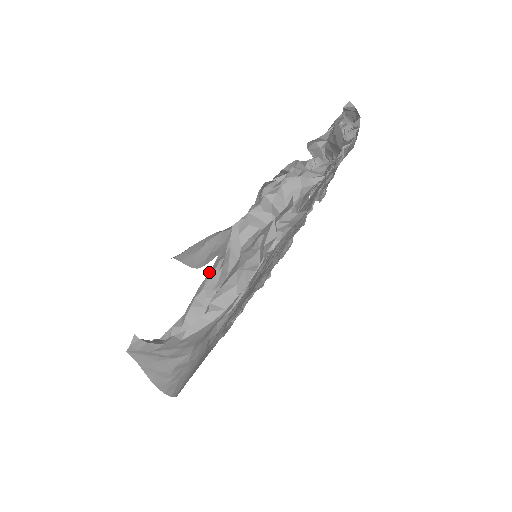
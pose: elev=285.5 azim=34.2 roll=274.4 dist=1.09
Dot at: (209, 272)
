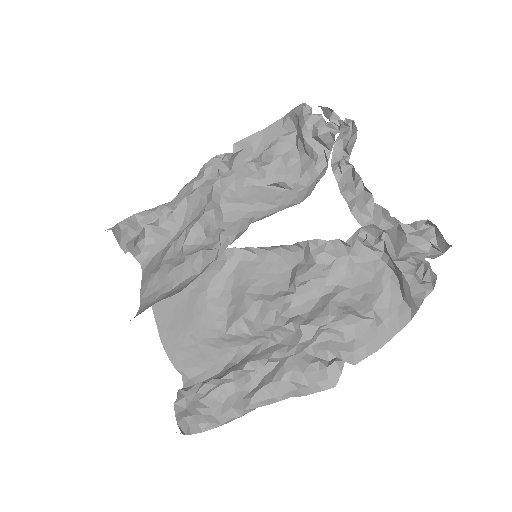
Dot at: (228, 331)
